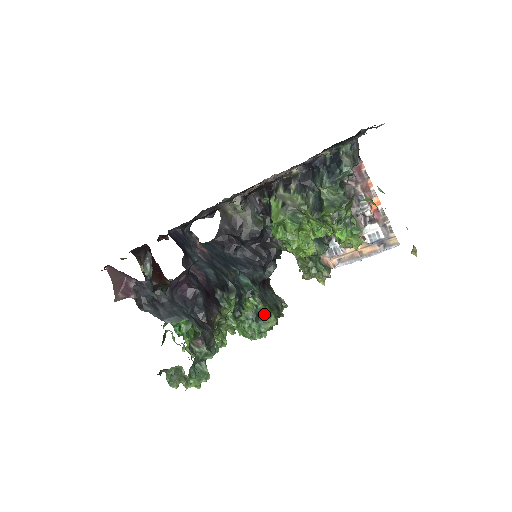
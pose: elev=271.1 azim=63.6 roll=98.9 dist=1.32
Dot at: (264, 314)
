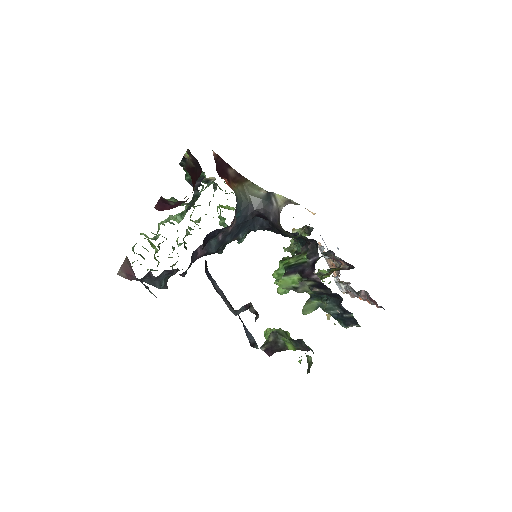
Dot at: occluded
